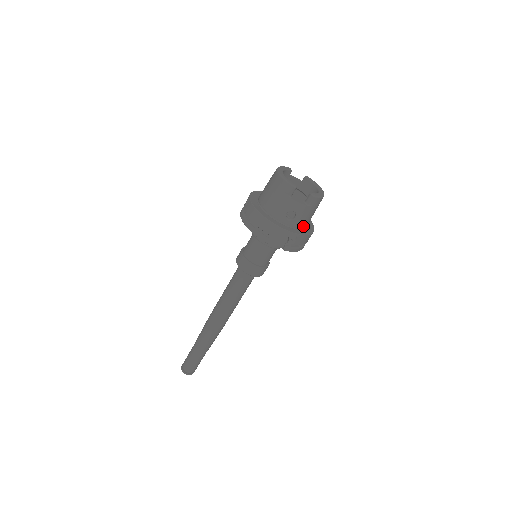
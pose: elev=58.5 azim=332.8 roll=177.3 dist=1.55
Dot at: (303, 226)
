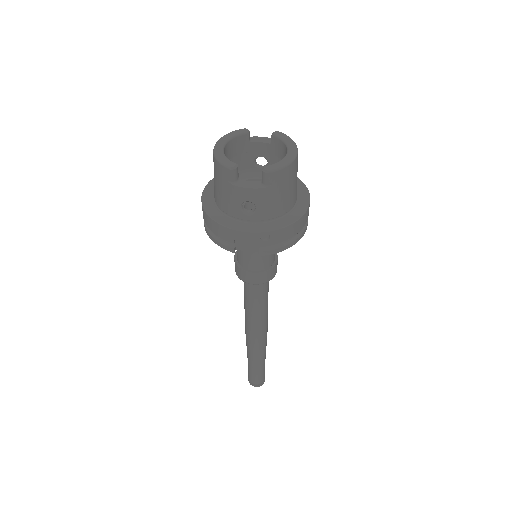
Dot at: (279, 213)
